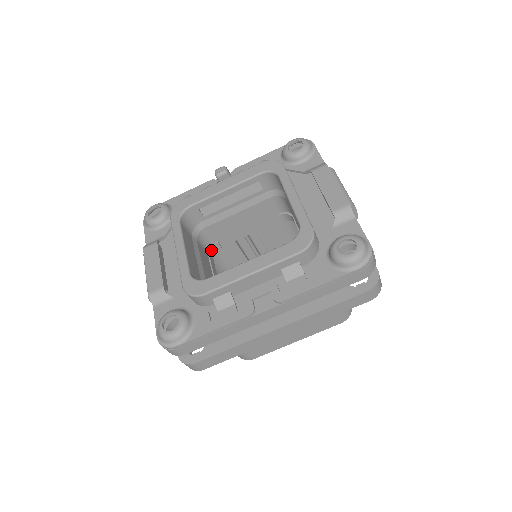
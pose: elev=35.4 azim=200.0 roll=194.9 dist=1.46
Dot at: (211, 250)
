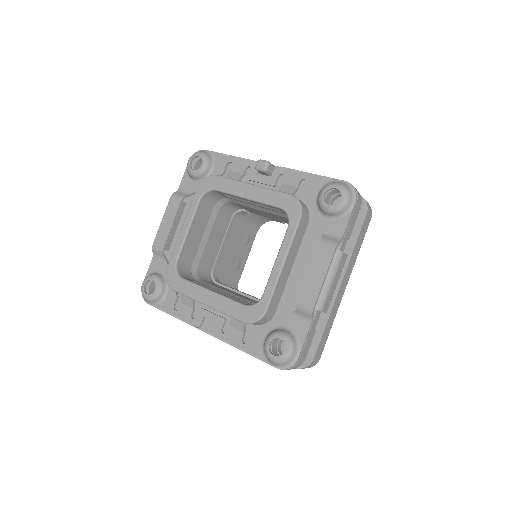
Dot at: (237, 213)
